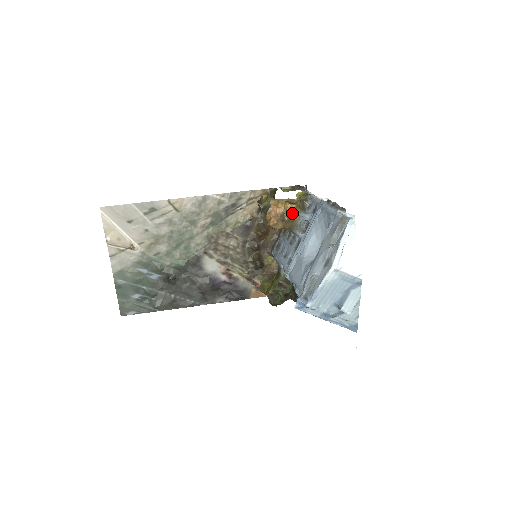
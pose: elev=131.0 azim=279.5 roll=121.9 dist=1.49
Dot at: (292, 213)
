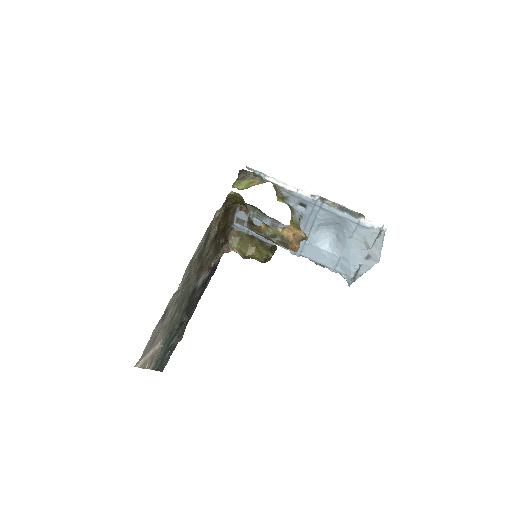
Dot at: (293, 222)
